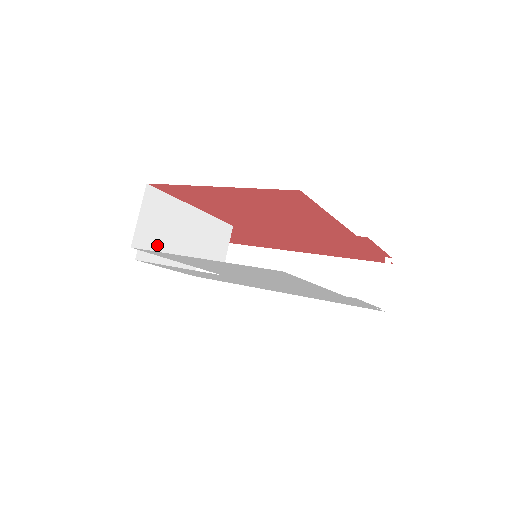
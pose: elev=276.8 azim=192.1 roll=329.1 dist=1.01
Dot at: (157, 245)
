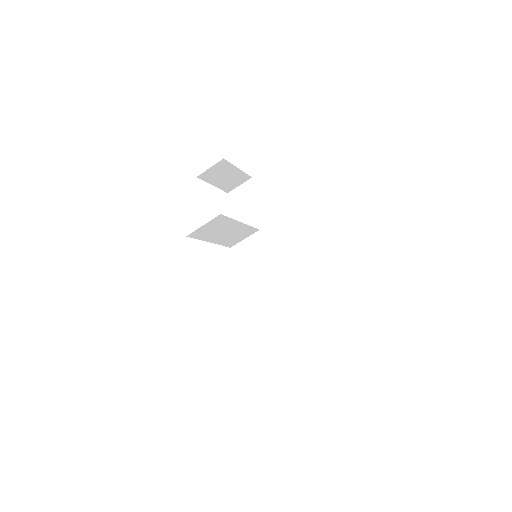
Dot at: (202, 236)
